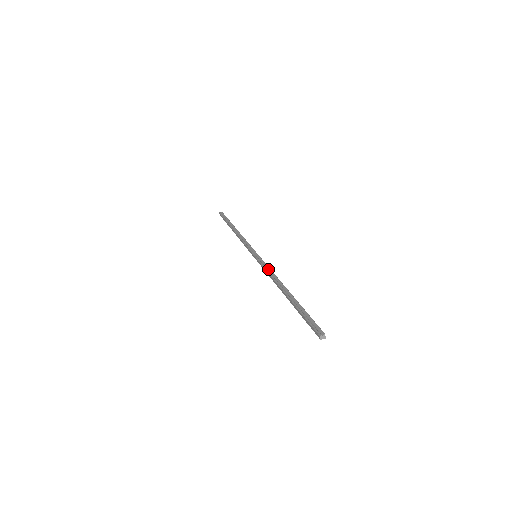
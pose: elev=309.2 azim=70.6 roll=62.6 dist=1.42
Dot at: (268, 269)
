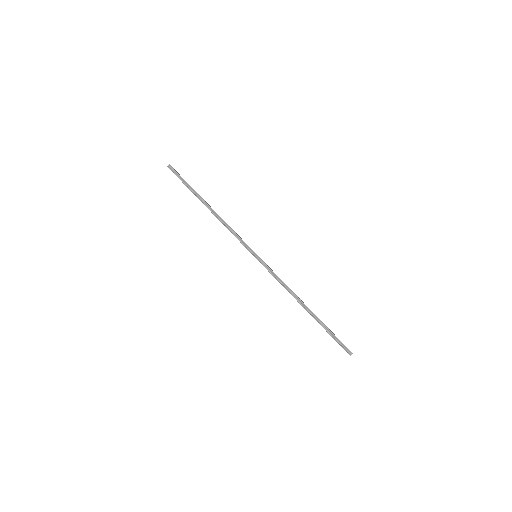
Dot at: (279, 279)
